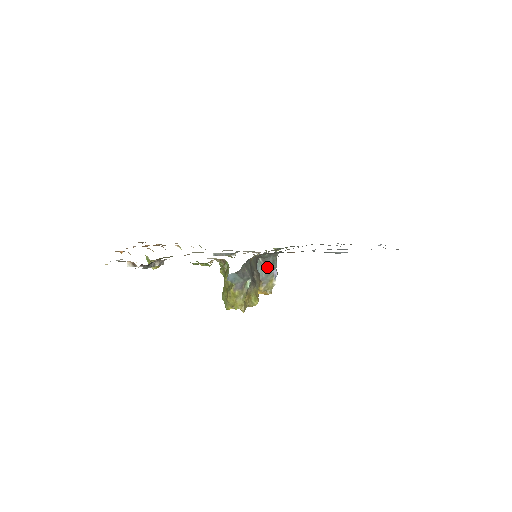
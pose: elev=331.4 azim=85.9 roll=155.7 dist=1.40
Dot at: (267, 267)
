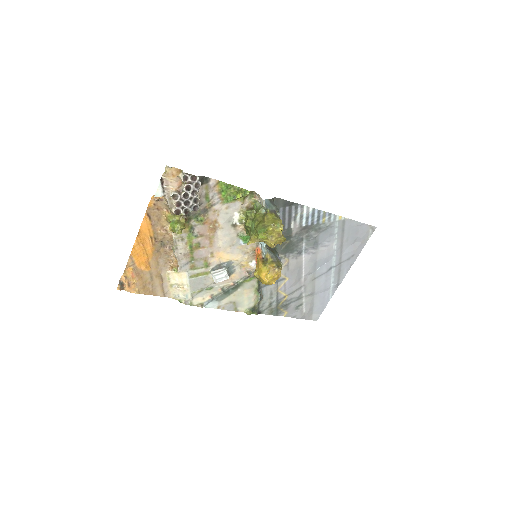
Dot at: (272, 251)
